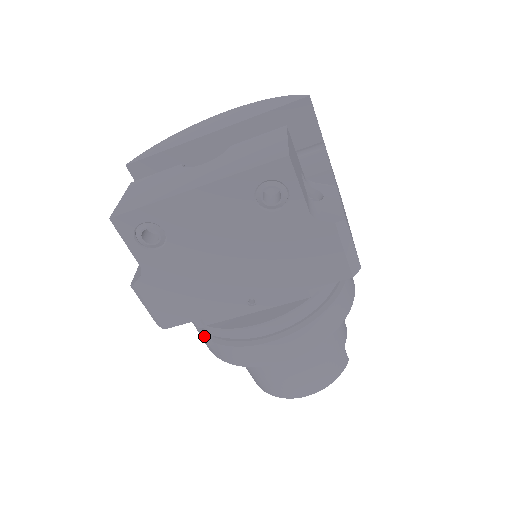
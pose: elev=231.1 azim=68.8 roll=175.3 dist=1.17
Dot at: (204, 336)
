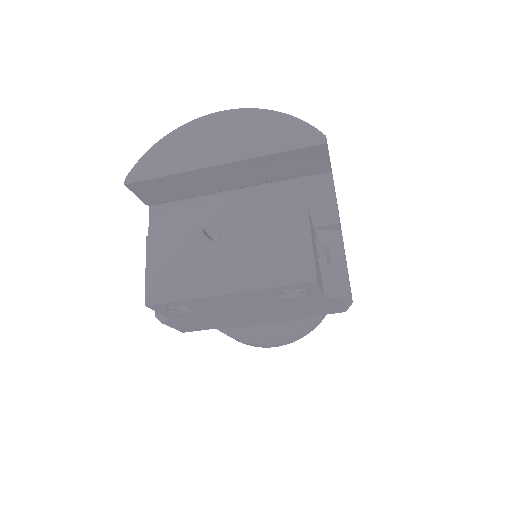
Dot at: occluded
